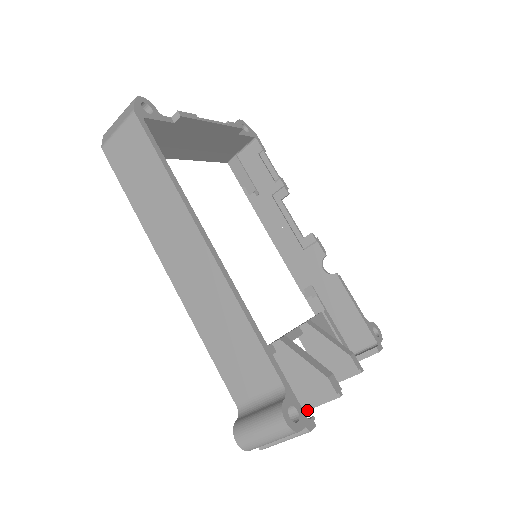
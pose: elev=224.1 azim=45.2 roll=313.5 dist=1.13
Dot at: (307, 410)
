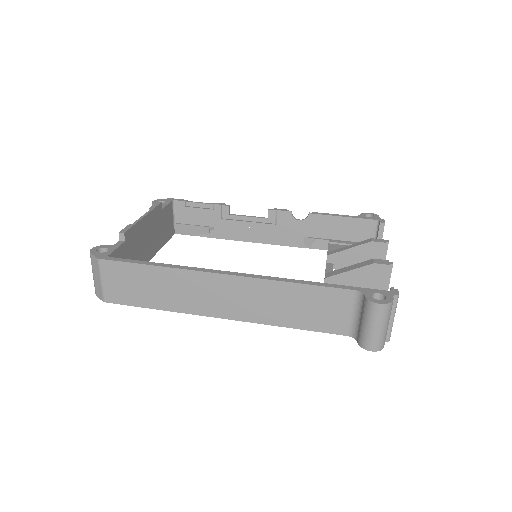
Dot at: occluded
